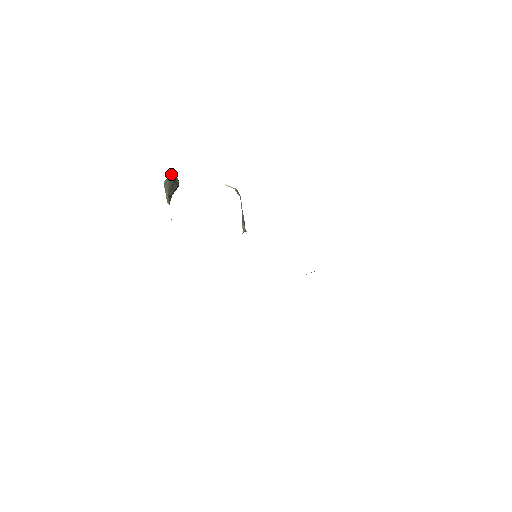
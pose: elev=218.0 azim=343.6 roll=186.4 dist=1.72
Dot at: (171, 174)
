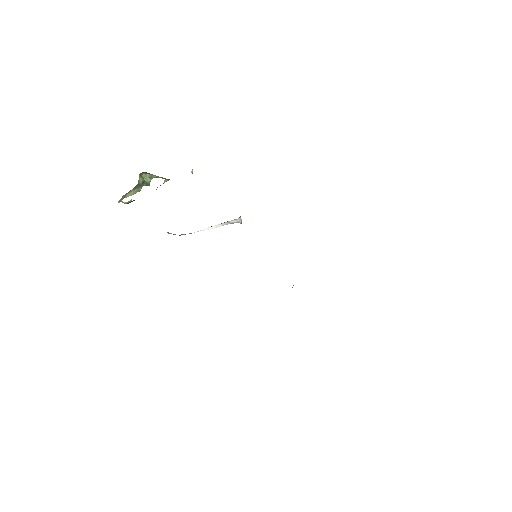
Dot at: (141, 174)
